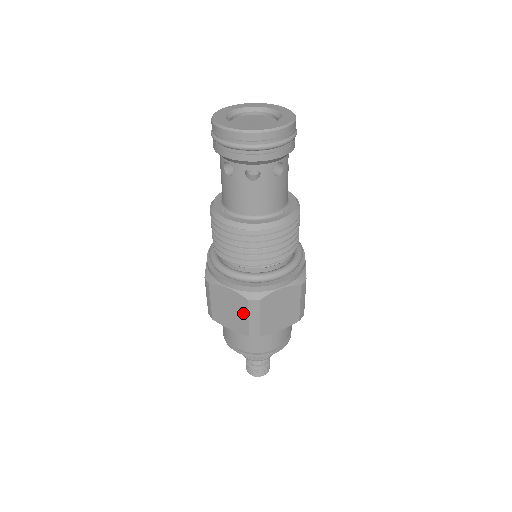
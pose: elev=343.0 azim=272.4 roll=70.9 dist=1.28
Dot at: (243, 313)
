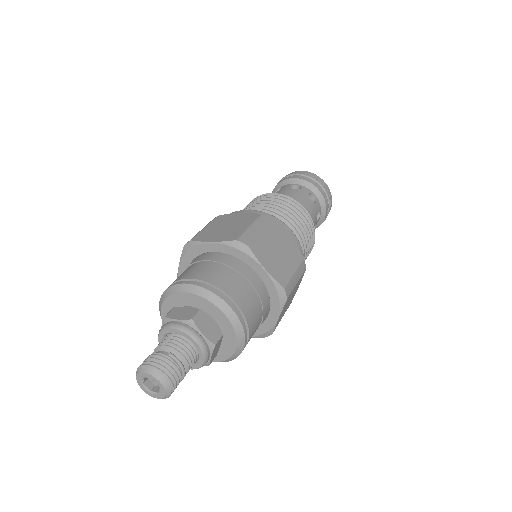
Dot at: occluded
